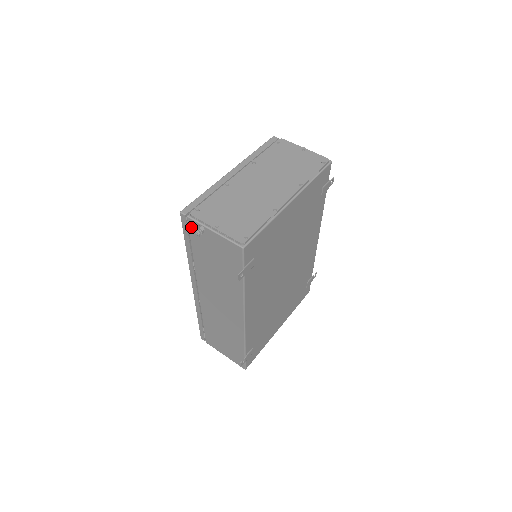
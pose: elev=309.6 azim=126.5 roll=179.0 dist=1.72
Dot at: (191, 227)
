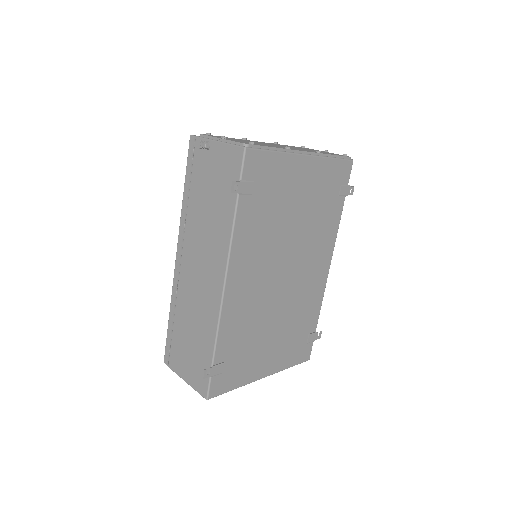
Dot at: (197, 150)
